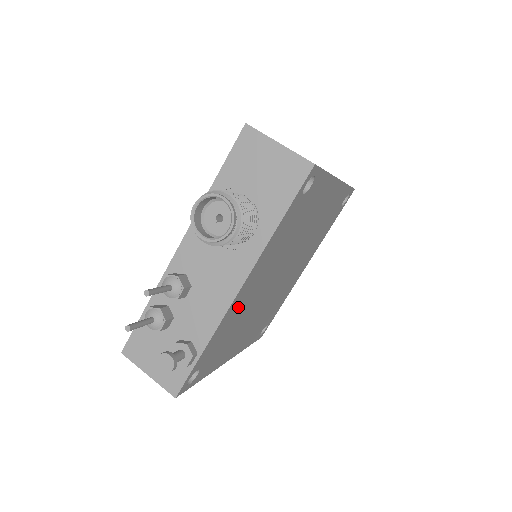
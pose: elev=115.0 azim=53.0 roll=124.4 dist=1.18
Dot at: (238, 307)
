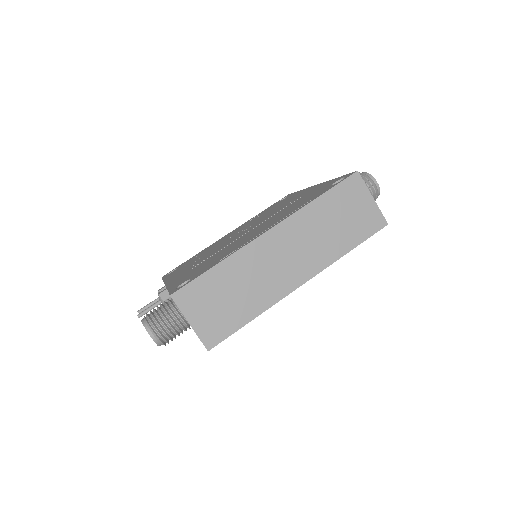
Dot at: occluded
